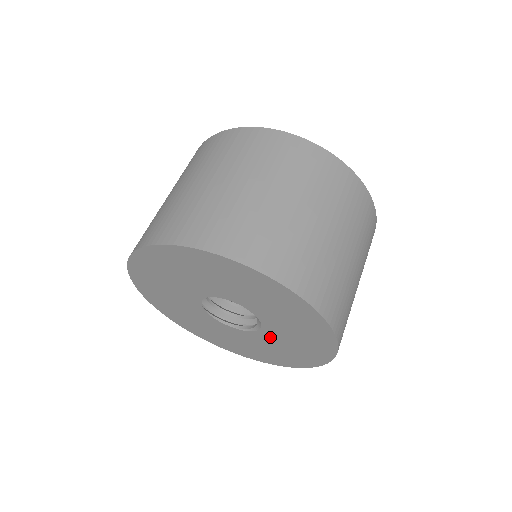
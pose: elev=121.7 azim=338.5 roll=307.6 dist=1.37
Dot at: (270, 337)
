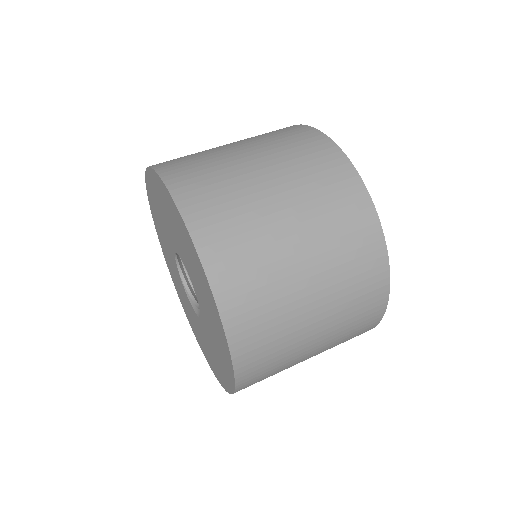
Dot at: (194, 315)
